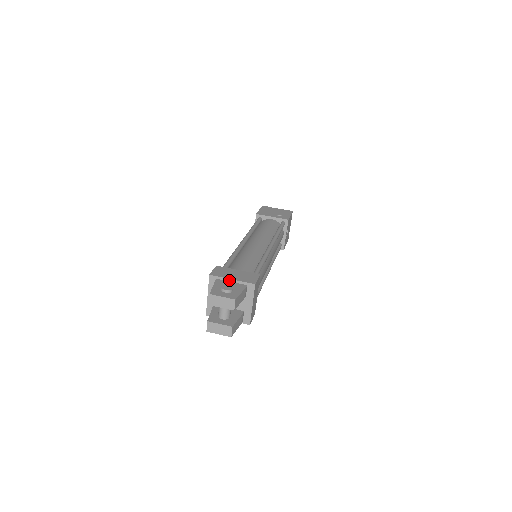
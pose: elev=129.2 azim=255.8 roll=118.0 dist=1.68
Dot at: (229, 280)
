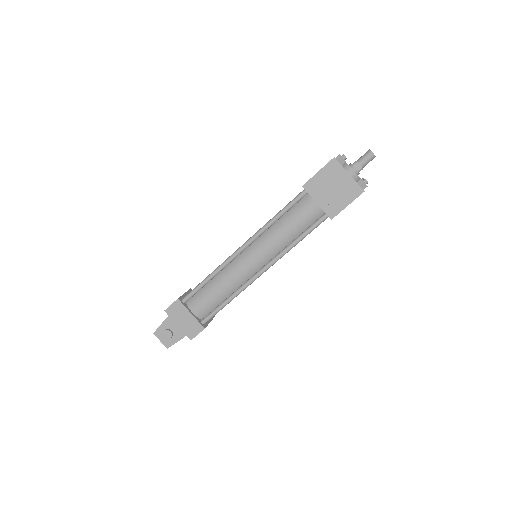
Dot at: (176, 323)
